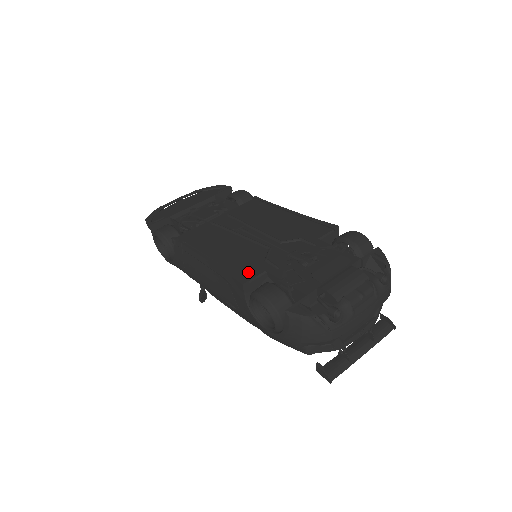
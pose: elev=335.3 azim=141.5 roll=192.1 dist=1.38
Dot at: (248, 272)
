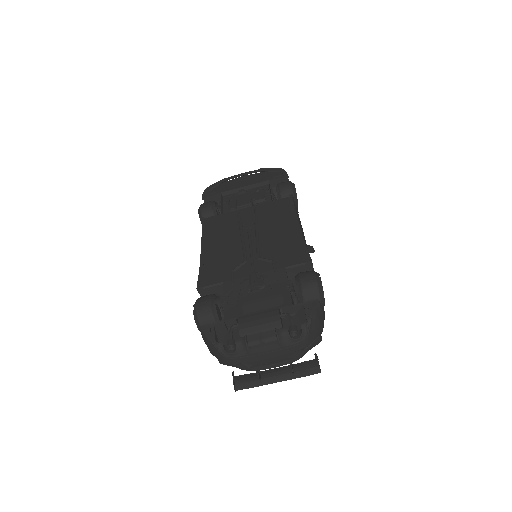
Dot at: (212, 278)
